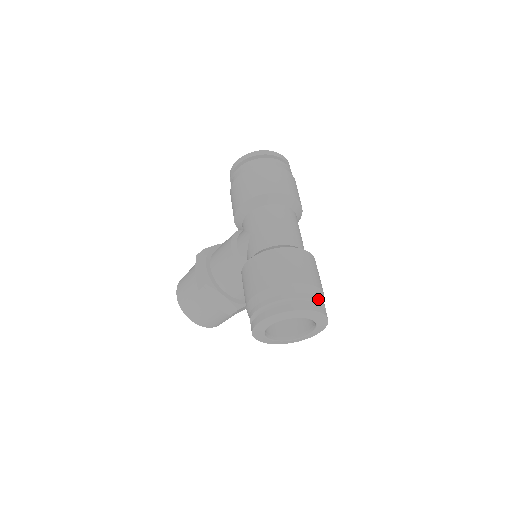
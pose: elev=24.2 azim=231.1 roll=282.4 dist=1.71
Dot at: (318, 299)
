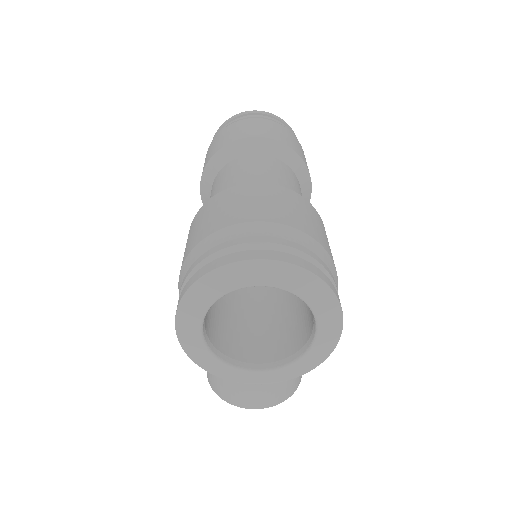
Dot at: (274, 241)
